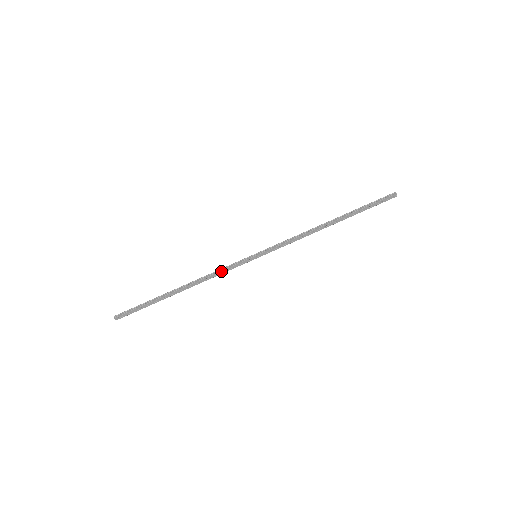
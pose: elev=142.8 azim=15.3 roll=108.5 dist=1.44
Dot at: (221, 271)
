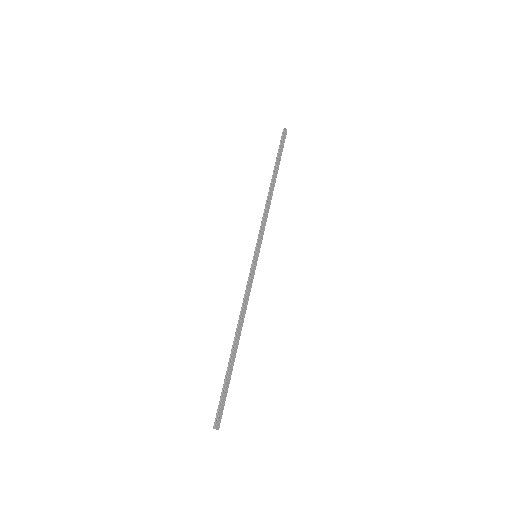
Dot at: (247, 293)
